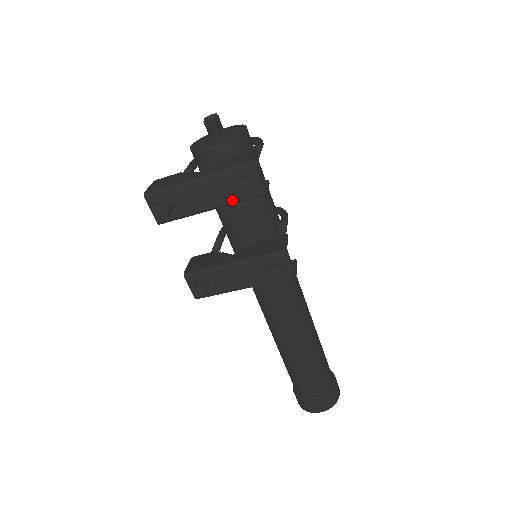
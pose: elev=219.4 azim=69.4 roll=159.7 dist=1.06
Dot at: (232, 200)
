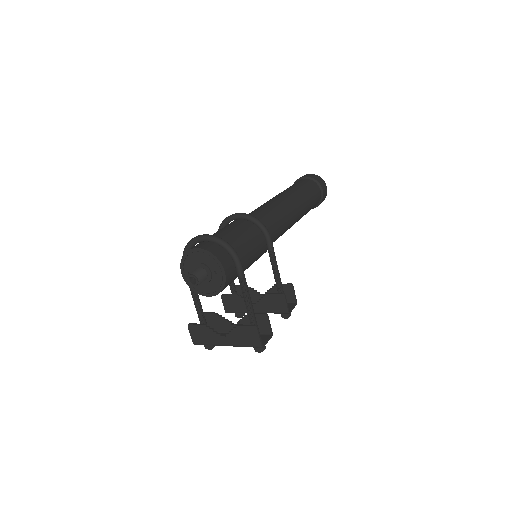
Dot at: occluded
